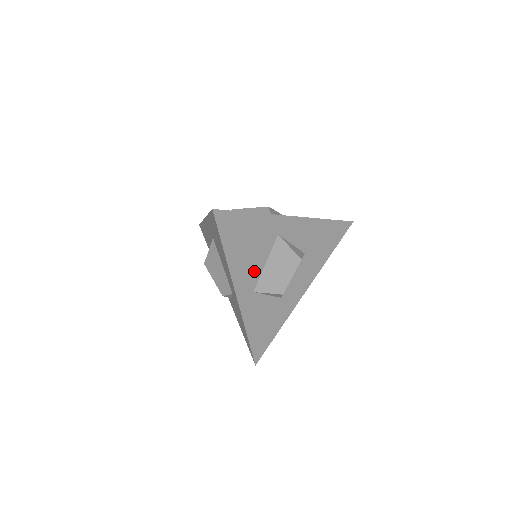
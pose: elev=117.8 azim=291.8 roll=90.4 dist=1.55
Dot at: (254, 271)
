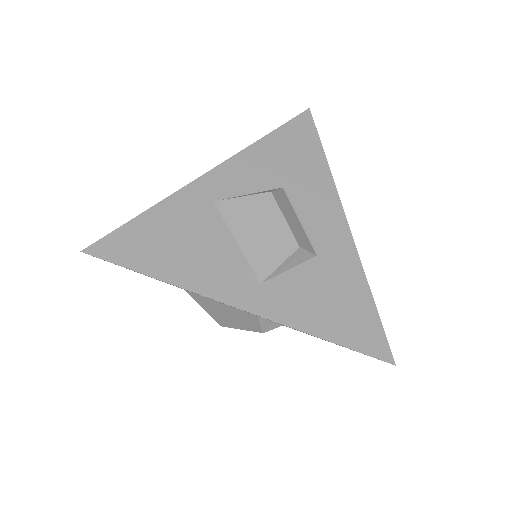
Dot at: (229, 262)
